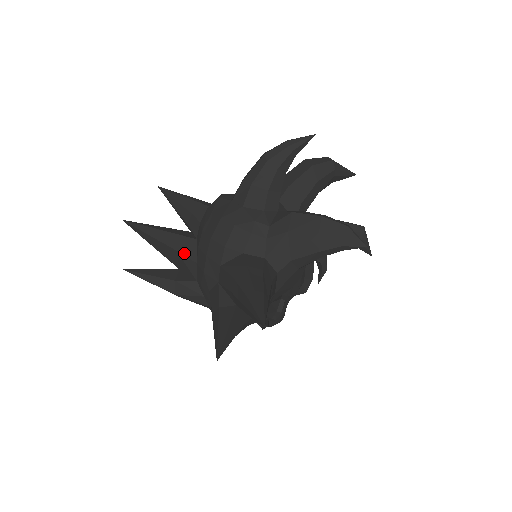
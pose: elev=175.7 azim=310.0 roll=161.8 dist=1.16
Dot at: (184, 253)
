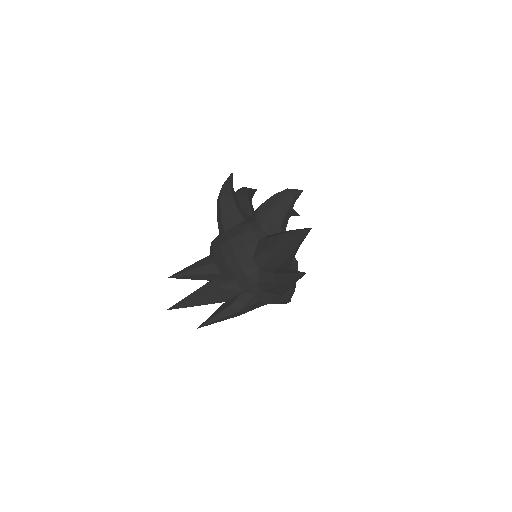
Dot at: (223, 284)
